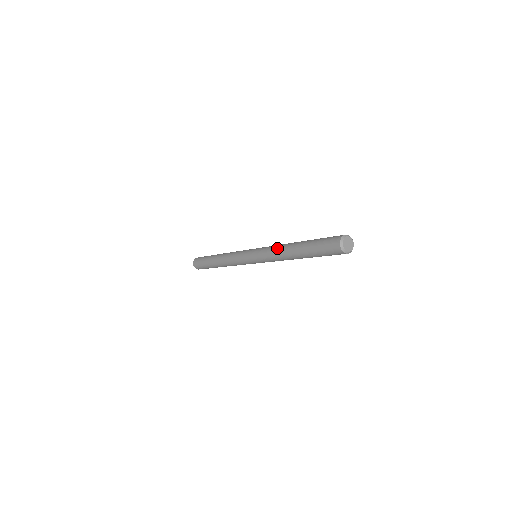
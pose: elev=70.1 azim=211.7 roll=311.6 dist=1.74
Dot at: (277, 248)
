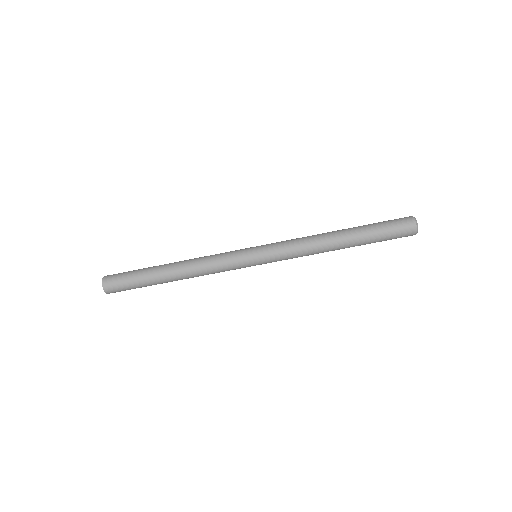
Dot at: (310, 237)
